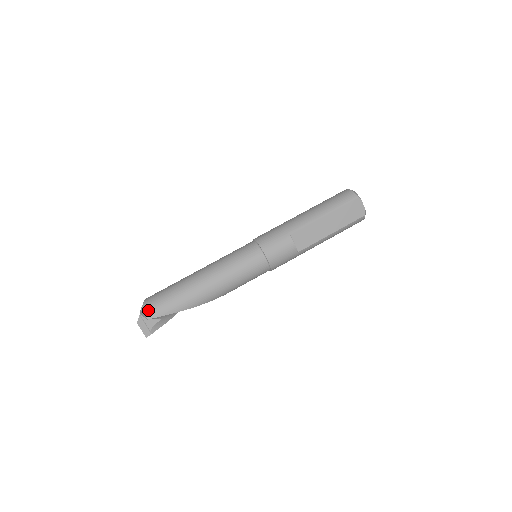
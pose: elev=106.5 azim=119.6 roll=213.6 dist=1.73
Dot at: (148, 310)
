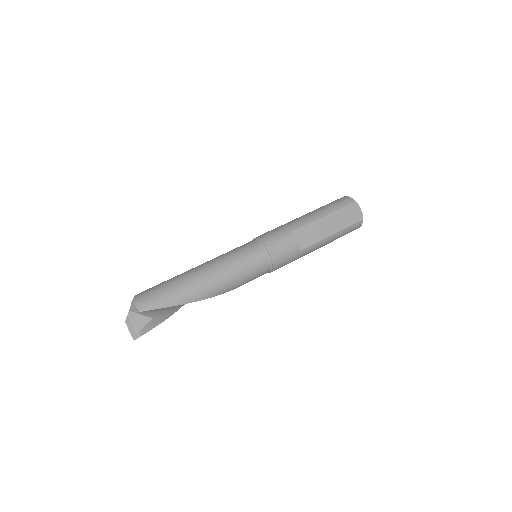
Dot at: (140, 302)
